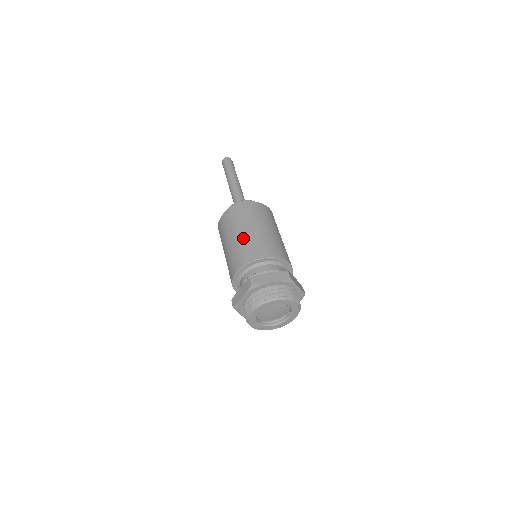
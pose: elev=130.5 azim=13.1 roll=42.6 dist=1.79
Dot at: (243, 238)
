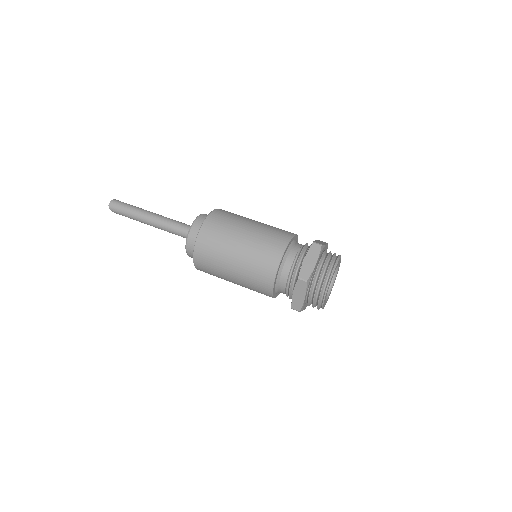
Dot at: (259, 226)
